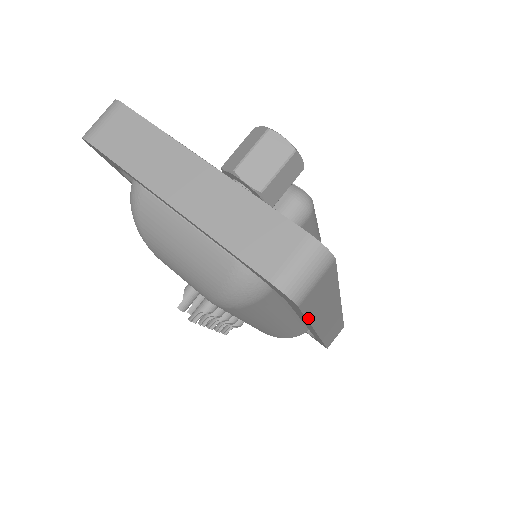
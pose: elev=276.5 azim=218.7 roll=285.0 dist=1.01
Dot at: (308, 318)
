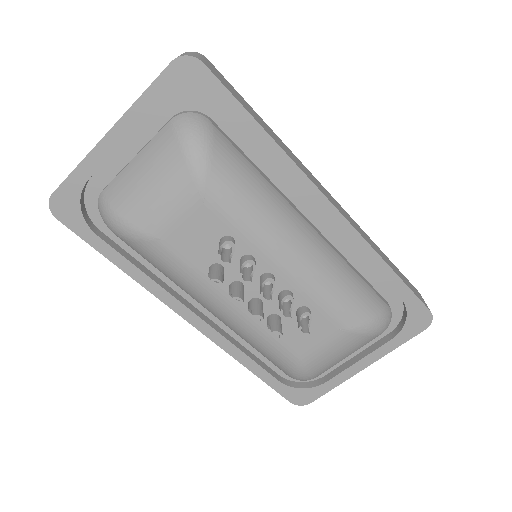
Dot at: (251, 115)
